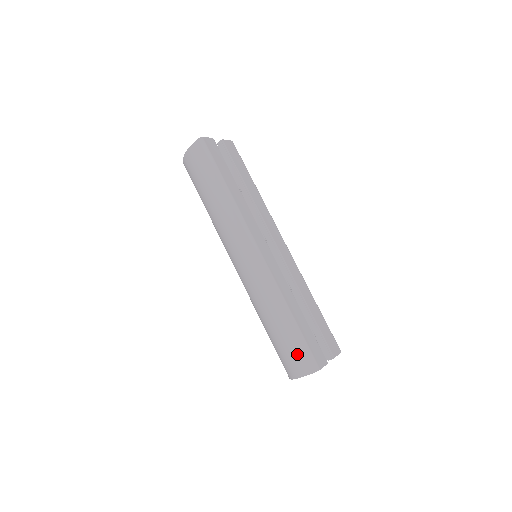
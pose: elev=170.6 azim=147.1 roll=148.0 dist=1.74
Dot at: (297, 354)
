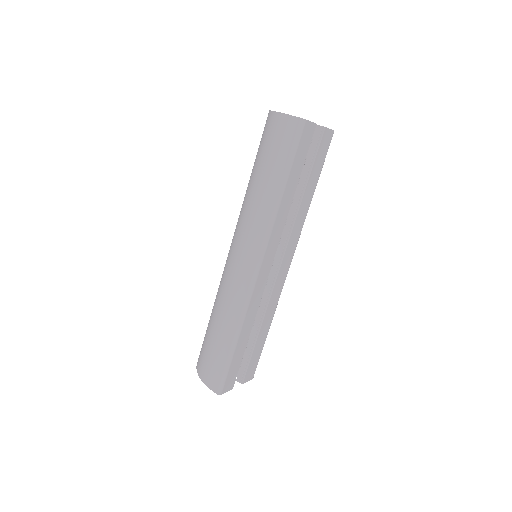
Dot at: (215, 368)
